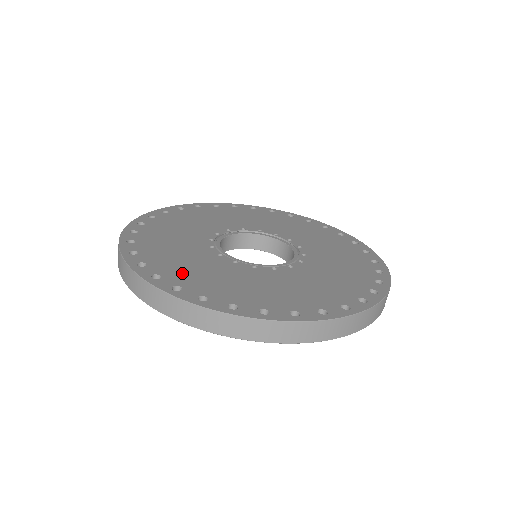
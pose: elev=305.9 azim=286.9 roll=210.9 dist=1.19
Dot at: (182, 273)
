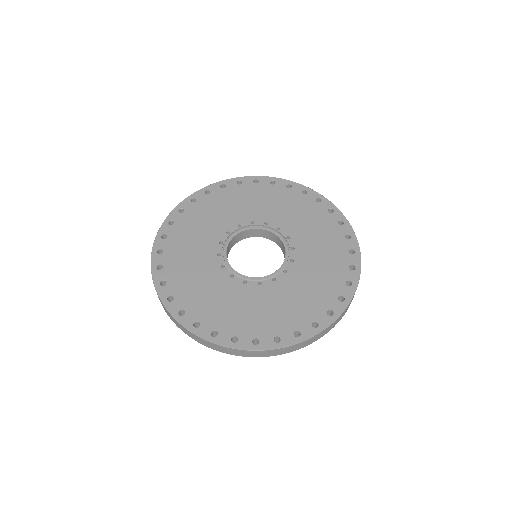
Dot at: (278, 321)
